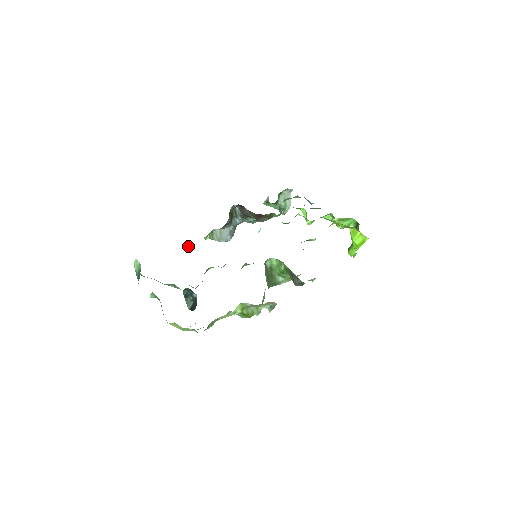
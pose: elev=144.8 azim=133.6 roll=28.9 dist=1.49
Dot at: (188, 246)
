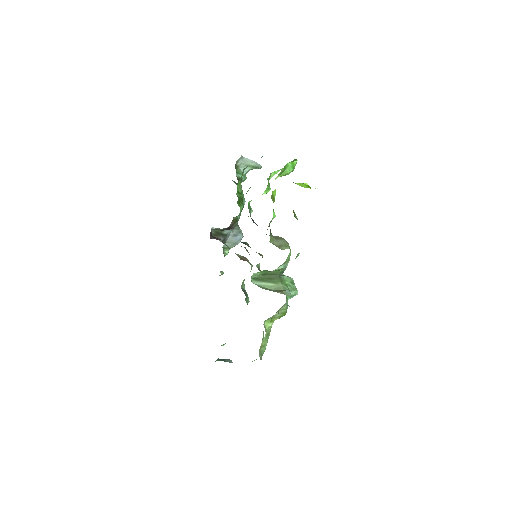
Dot at: (220, 275)
